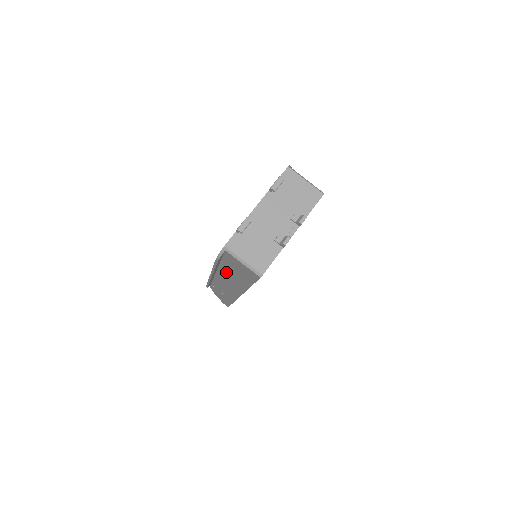
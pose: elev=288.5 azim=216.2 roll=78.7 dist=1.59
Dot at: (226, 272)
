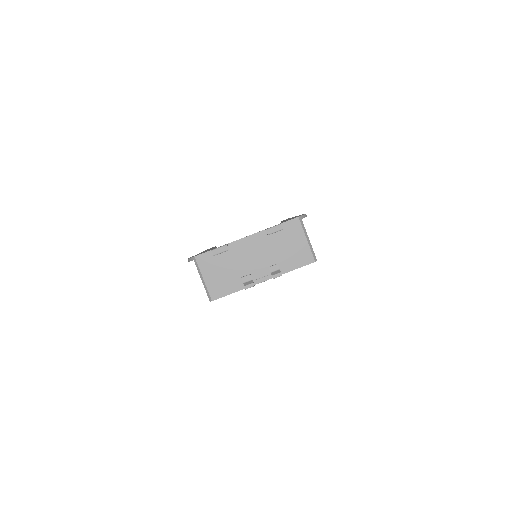
Dot at: occluded
